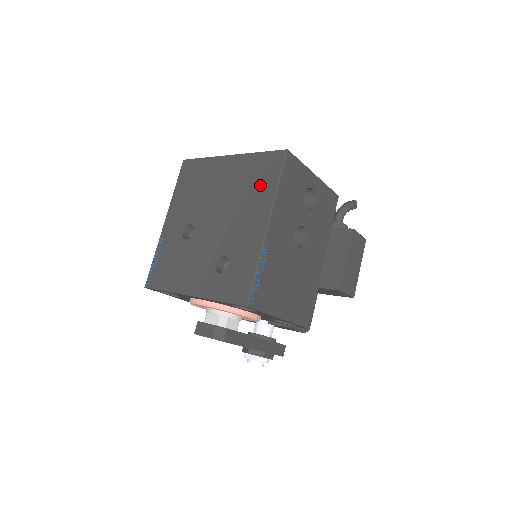
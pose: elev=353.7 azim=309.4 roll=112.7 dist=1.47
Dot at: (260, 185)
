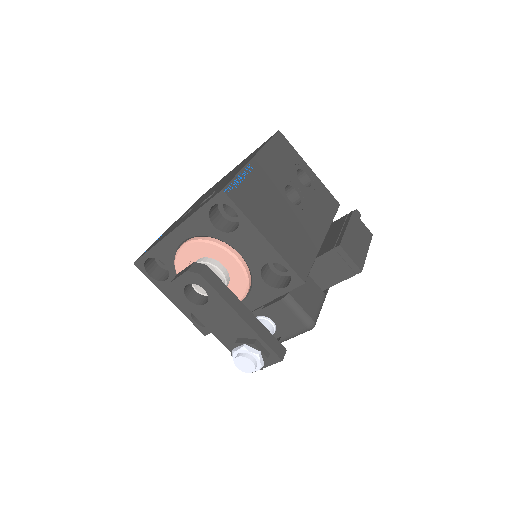
Dot at: occluded
